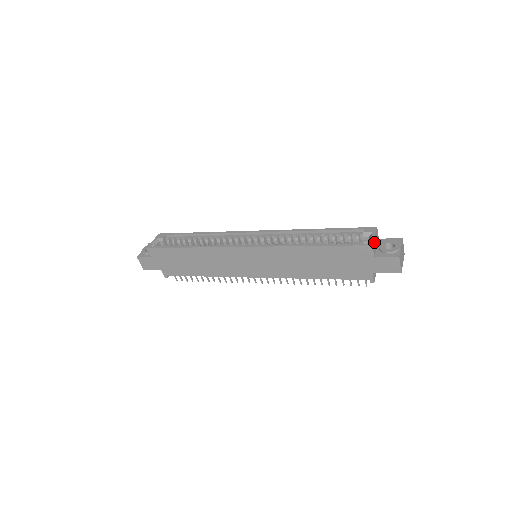
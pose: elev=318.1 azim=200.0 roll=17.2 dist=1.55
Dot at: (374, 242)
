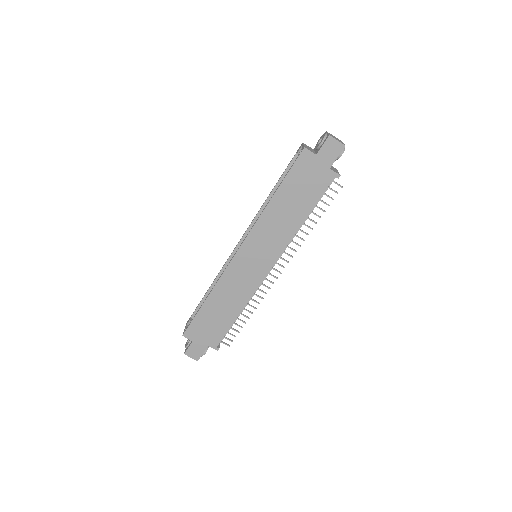
Dot at: occluded
